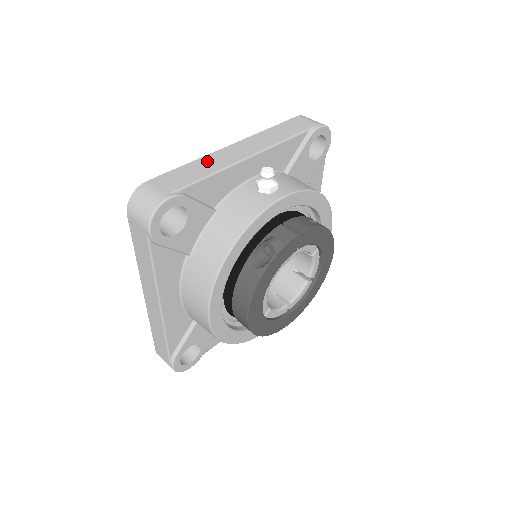
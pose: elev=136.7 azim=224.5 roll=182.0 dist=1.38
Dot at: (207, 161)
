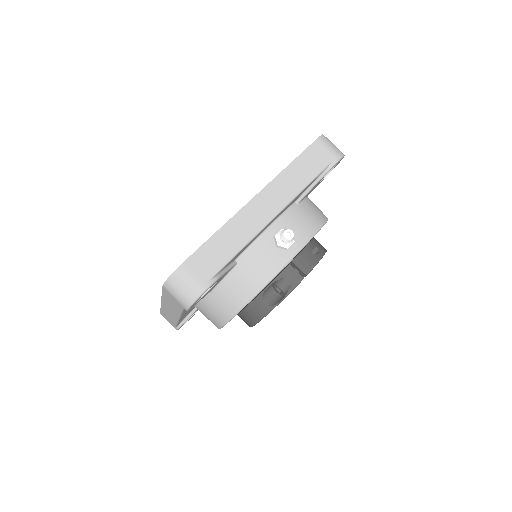
Dot at: (234, 228)
